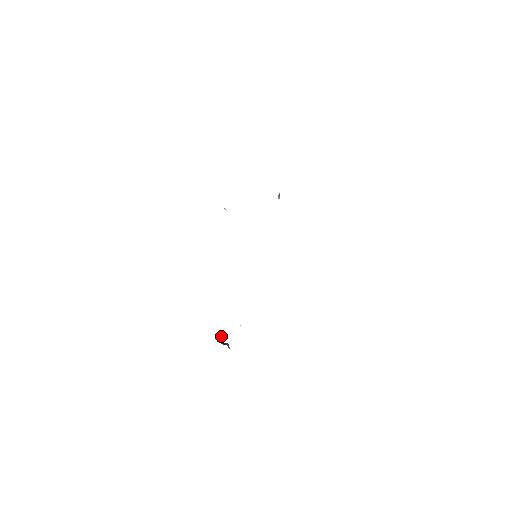
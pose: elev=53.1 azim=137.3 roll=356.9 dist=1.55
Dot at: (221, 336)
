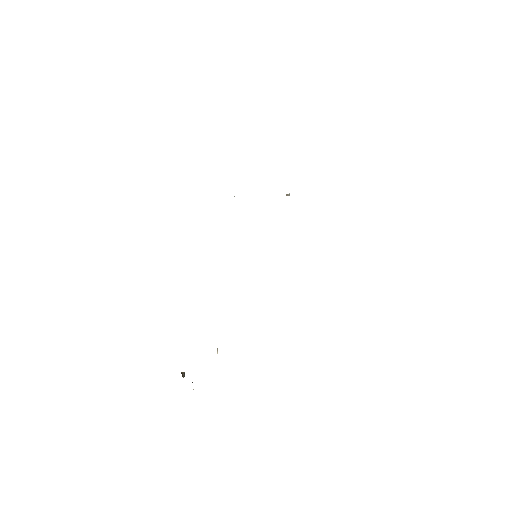
Dot at: (183, 375)
